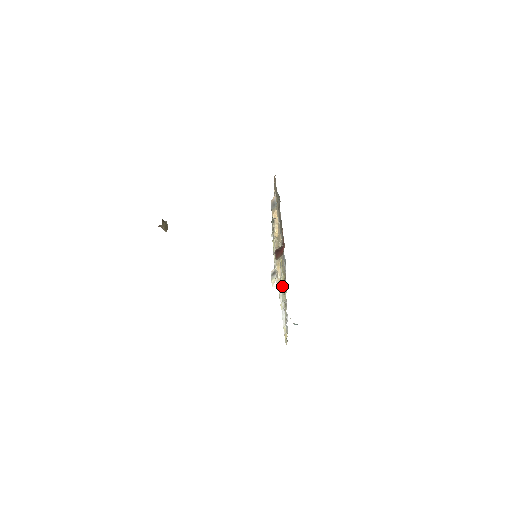
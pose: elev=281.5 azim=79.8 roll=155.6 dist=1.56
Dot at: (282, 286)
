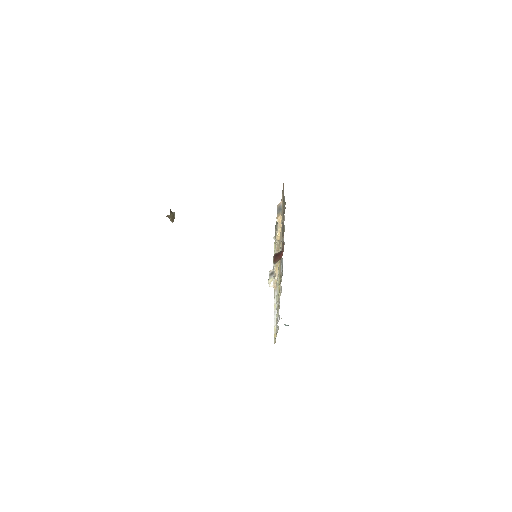
Dot at: (277, 288)
